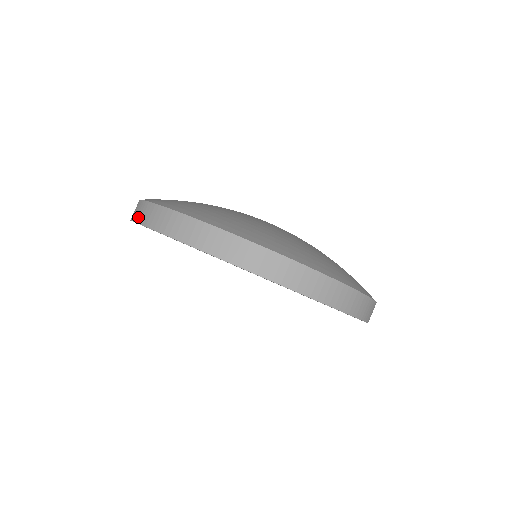
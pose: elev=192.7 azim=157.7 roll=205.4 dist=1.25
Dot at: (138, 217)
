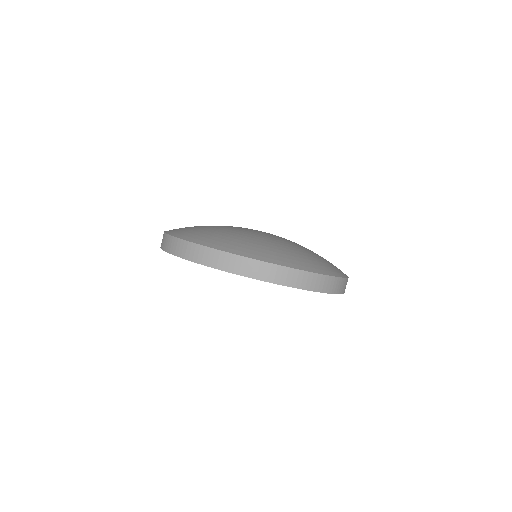
Dot at: occluded
